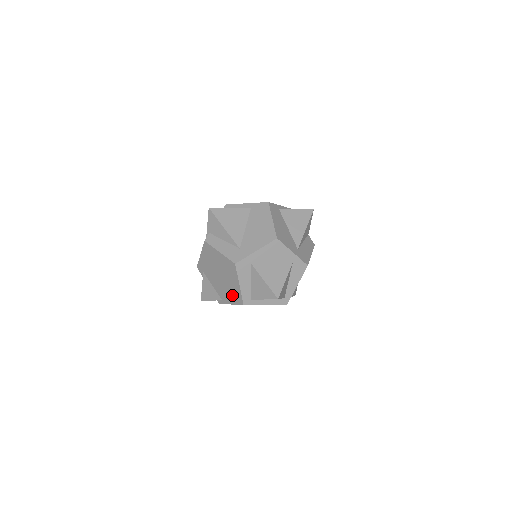
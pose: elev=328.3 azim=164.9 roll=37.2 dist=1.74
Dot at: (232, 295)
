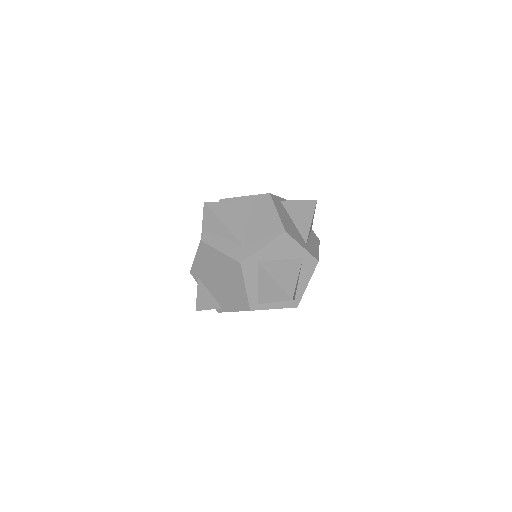
Dot at: (235, 300)
